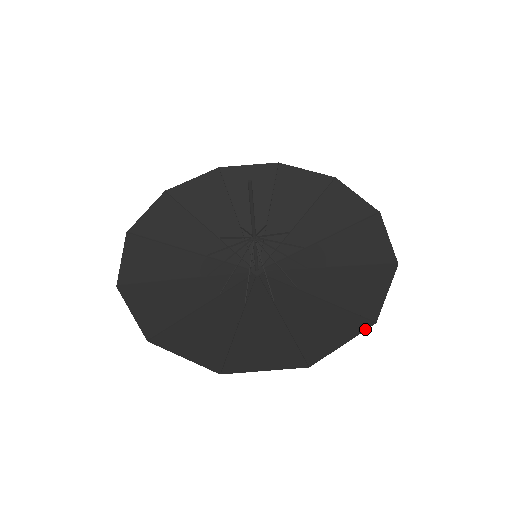
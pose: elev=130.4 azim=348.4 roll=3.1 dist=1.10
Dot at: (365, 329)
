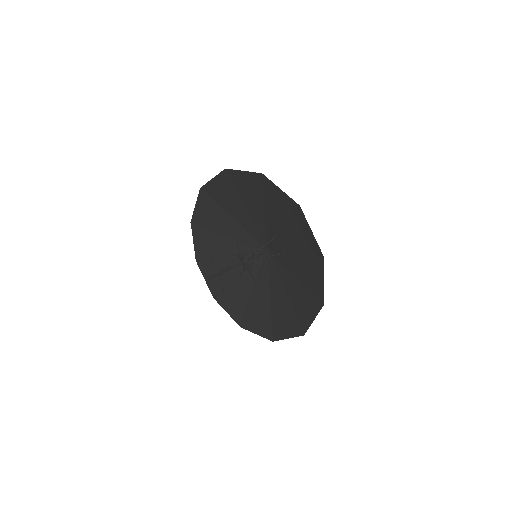
Dot at: (323, 264)
